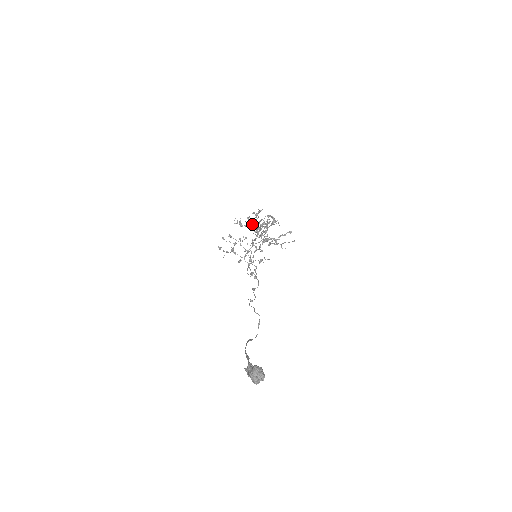
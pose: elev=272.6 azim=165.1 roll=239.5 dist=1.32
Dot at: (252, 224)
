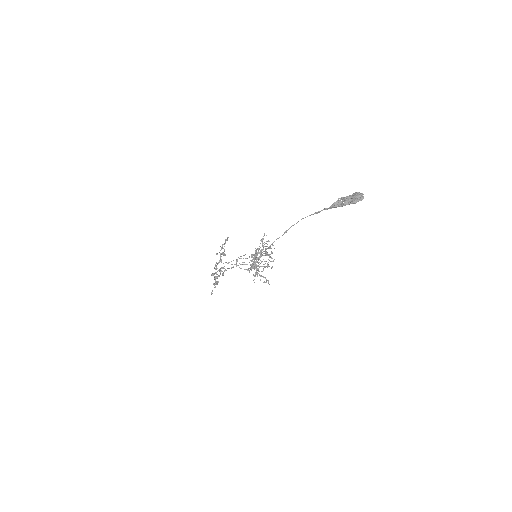
Dot at: occluded
